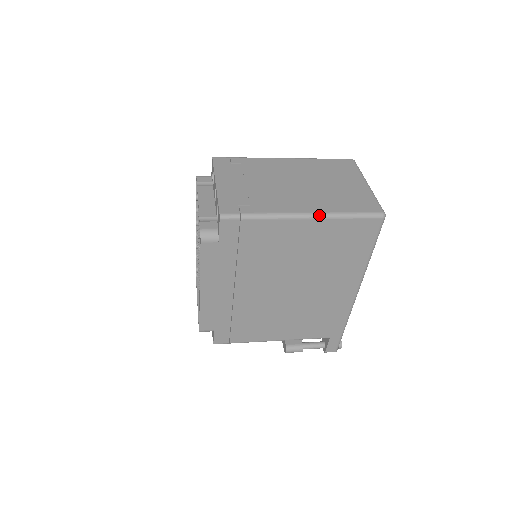
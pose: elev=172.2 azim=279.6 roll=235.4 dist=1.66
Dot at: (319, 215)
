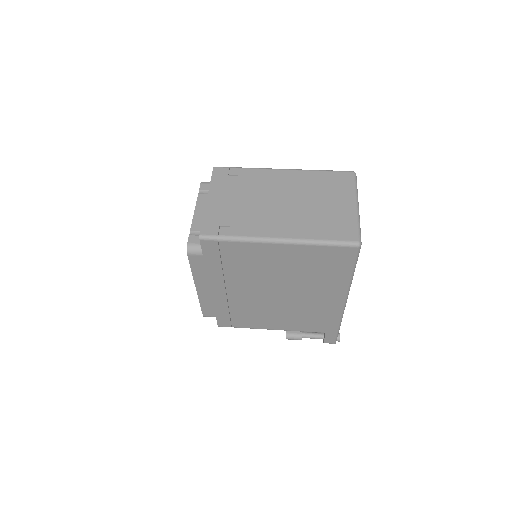
Dot at: (292, 241)
